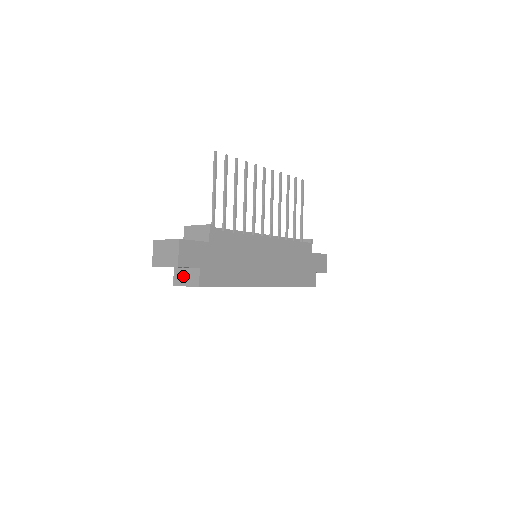
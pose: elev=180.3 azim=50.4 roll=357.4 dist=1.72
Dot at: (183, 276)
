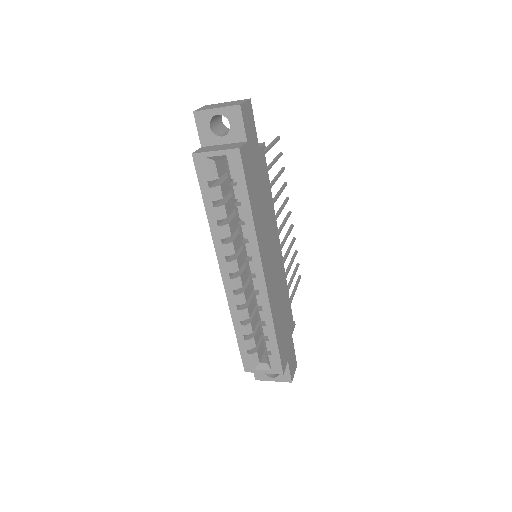
Dot at: (215, 147)
